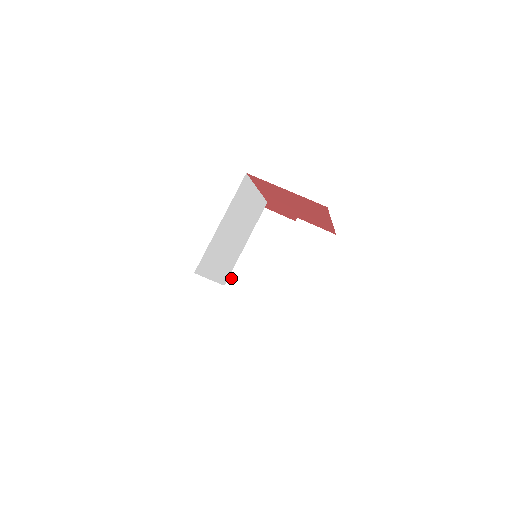
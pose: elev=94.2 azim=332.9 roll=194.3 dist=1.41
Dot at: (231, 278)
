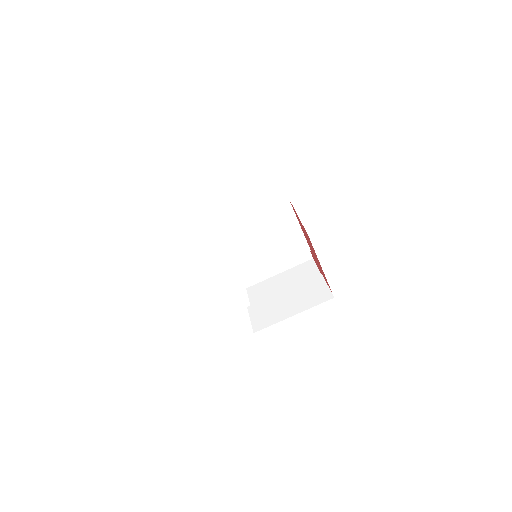
Dot at: (255, 293)
